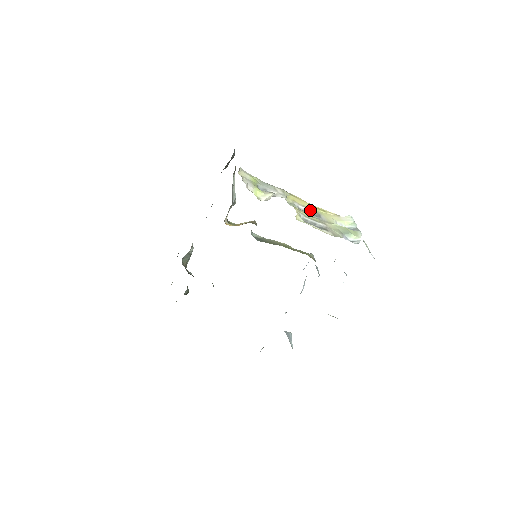
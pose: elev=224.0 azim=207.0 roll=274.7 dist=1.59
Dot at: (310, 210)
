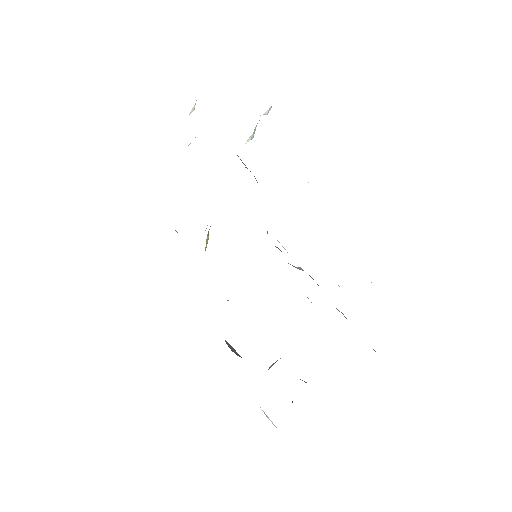
Dot at: occluded
